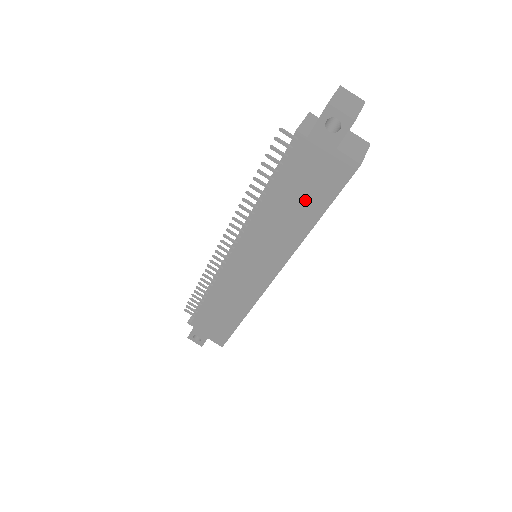
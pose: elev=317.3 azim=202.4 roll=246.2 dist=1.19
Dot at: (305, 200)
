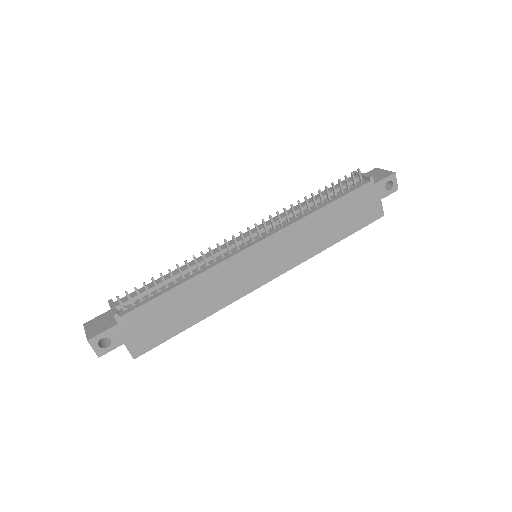
Dot at: (344, 223)
